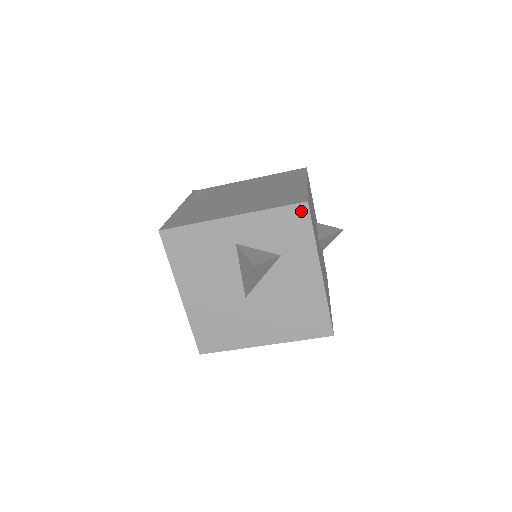
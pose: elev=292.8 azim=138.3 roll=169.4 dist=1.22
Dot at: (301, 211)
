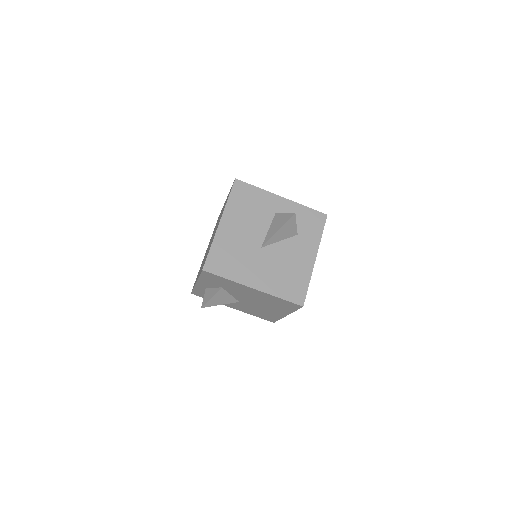
Dot at: (321, 217)
